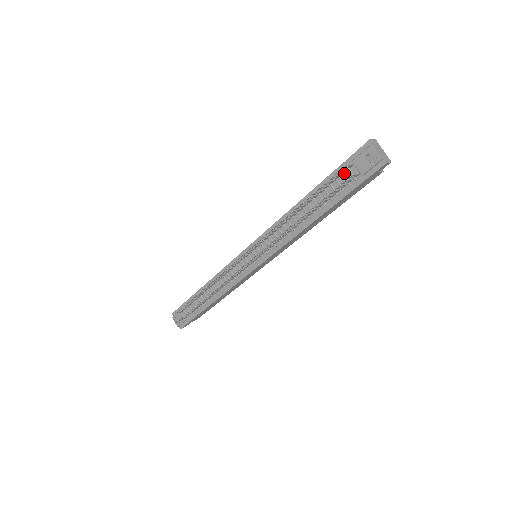
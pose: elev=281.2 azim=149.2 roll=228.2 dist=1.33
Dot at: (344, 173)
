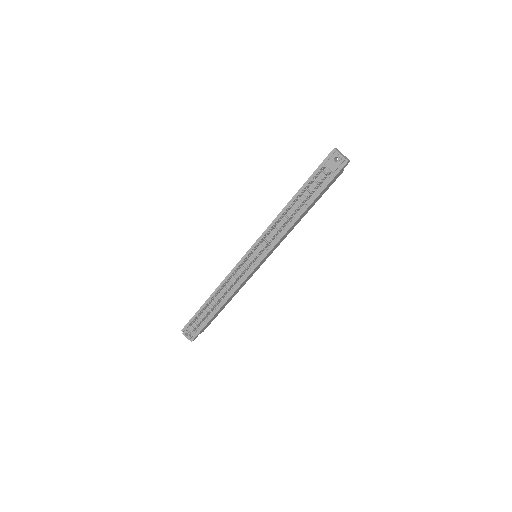
Dot at: (319, 174)
